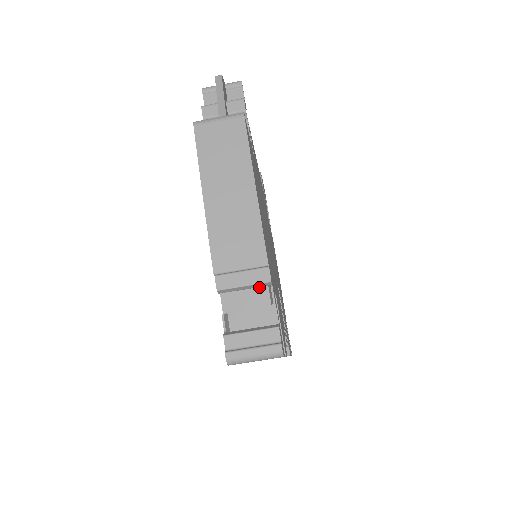
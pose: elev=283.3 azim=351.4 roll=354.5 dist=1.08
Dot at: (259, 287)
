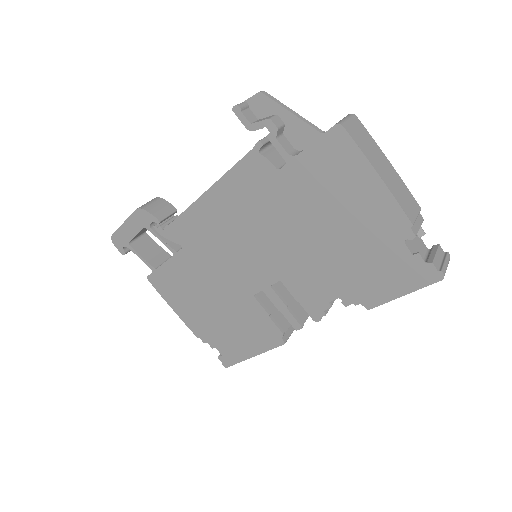
Dot at: occluded
